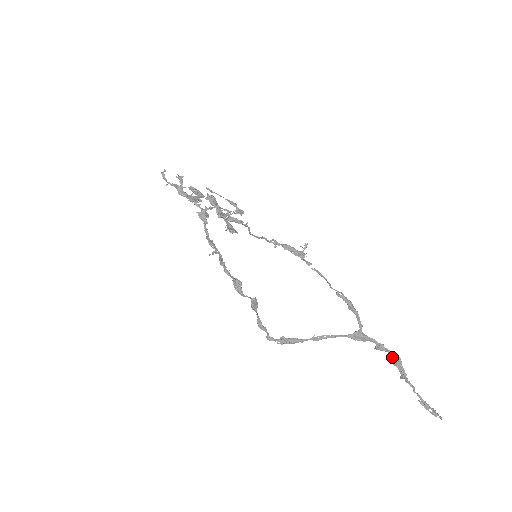
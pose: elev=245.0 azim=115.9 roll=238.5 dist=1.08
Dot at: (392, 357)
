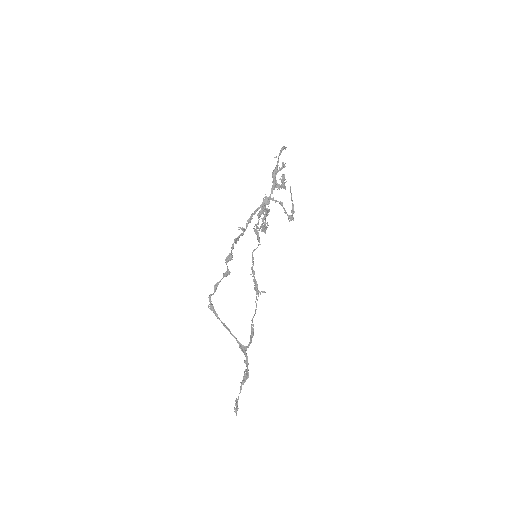
Dot at: (246, 372)
